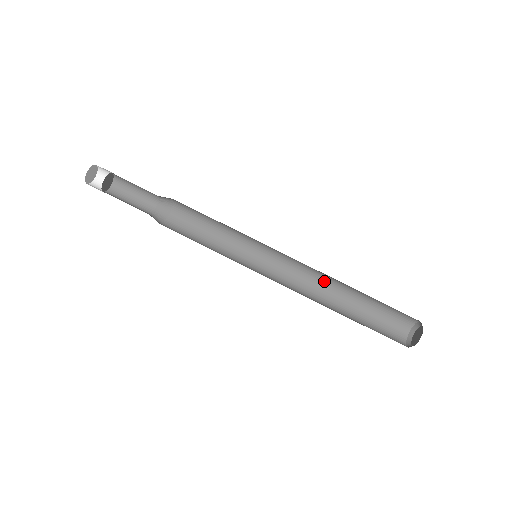
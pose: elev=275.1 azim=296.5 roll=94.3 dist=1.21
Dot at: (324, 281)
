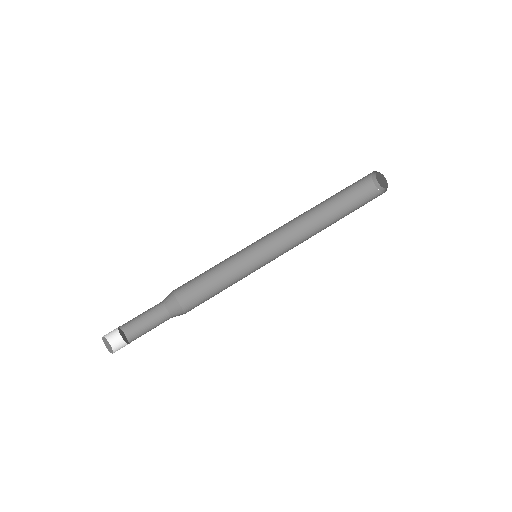
Dot at: (304, 220)
